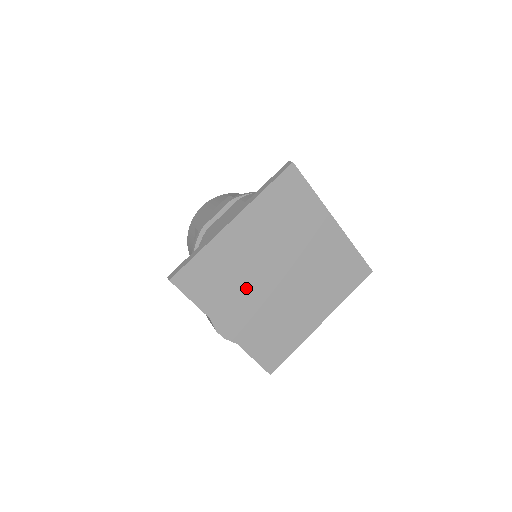
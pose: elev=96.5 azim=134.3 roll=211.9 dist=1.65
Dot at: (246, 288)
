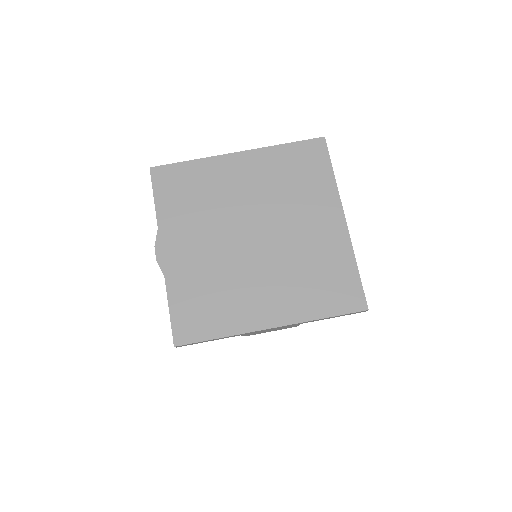
Dot at: (211, 223)
